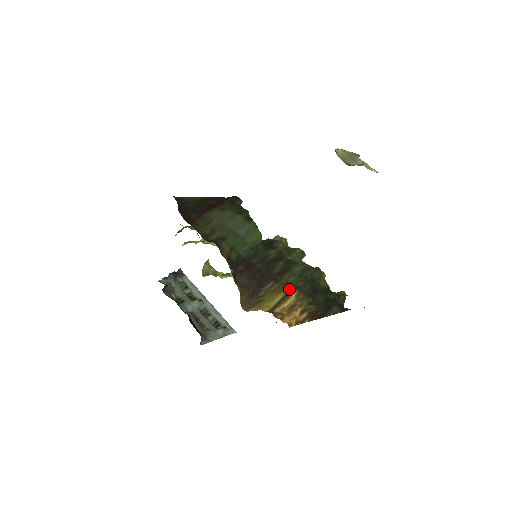
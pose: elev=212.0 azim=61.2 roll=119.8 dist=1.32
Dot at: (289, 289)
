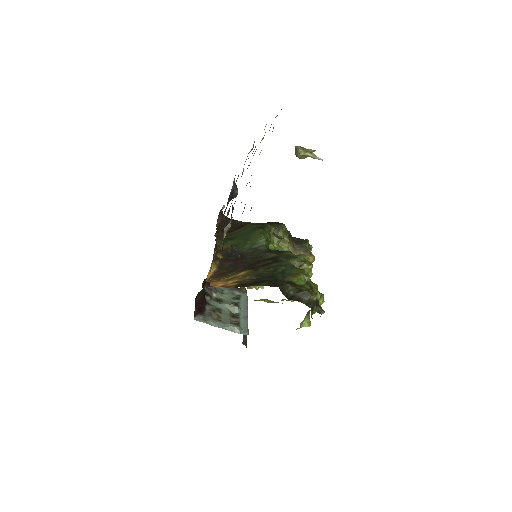
Dot at: occluded
